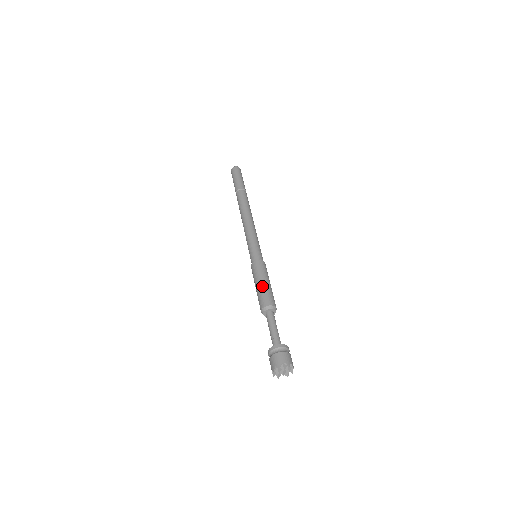
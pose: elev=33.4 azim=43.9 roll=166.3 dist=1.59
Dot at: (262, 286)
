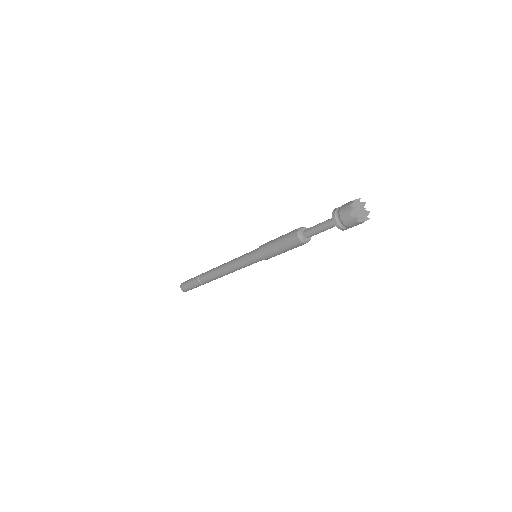
Dot at: (281, 236)
